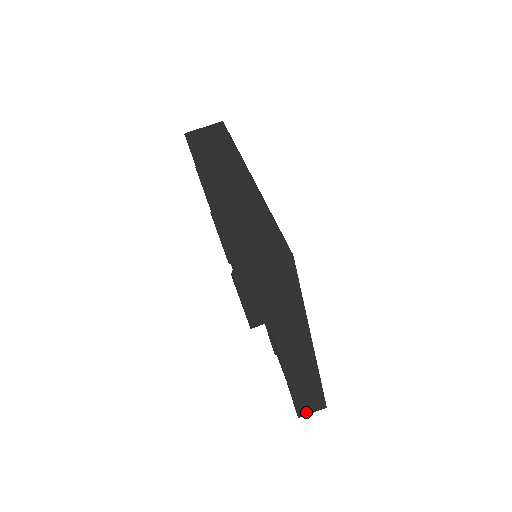
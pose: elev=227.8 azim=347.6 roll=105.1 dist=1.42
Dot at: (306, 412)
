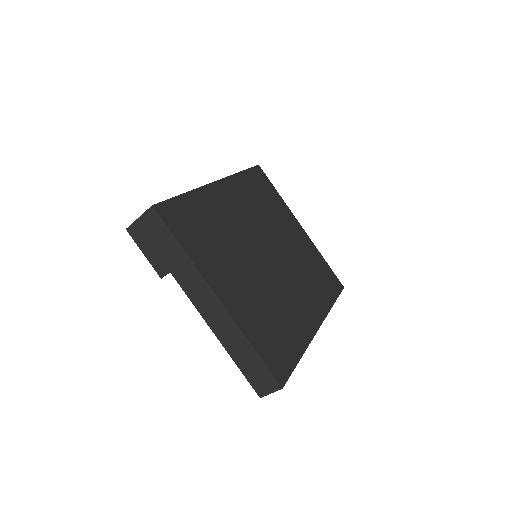
Dot at: (263, 391)
